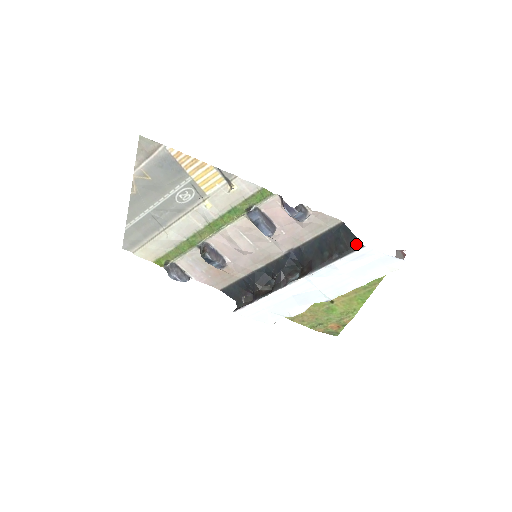
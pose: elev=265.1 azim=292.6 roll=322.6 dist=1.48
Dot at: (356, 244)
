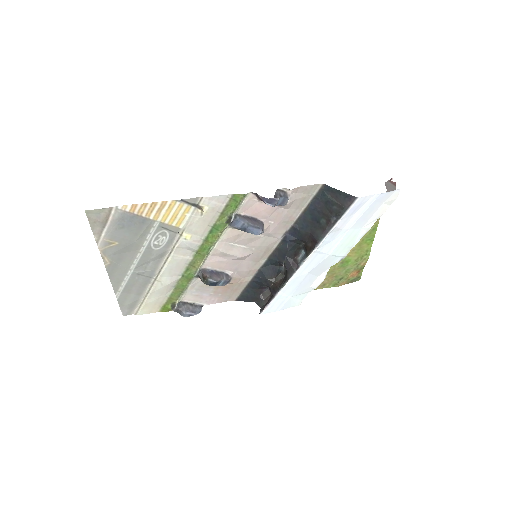
Dot at: (348, 199)
